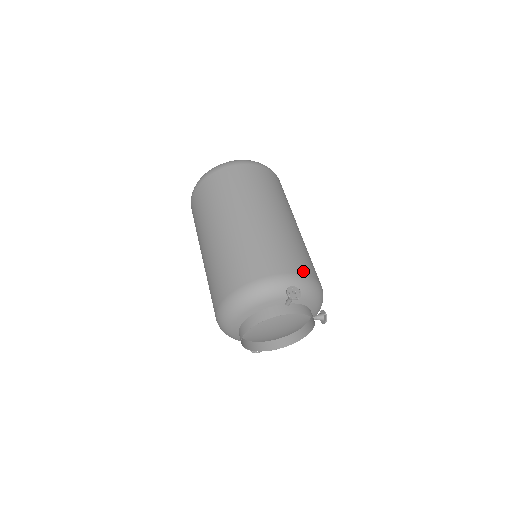
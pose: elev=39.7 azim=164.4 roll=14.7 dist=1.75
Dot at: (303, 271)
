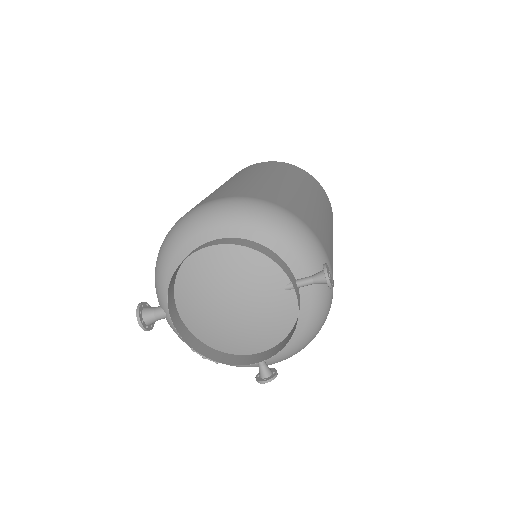
Dot at: occluded
